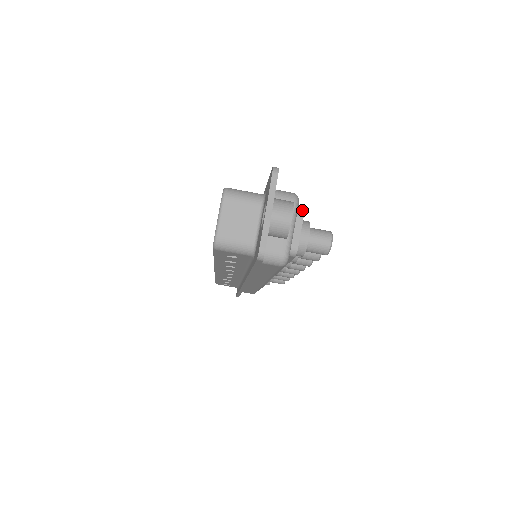
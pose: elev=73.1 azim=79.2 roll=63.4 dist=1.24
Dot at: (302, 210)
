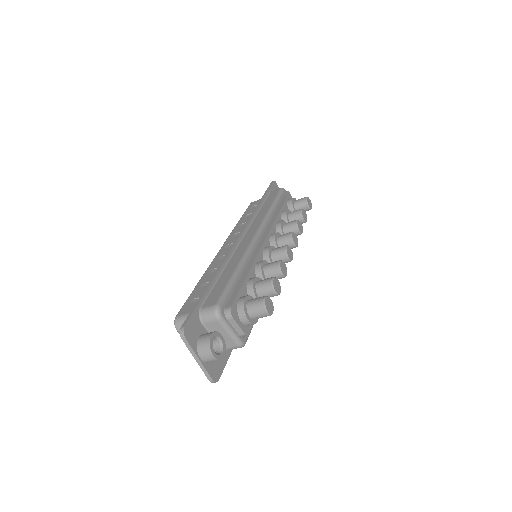
Dot at: (229, 310)
